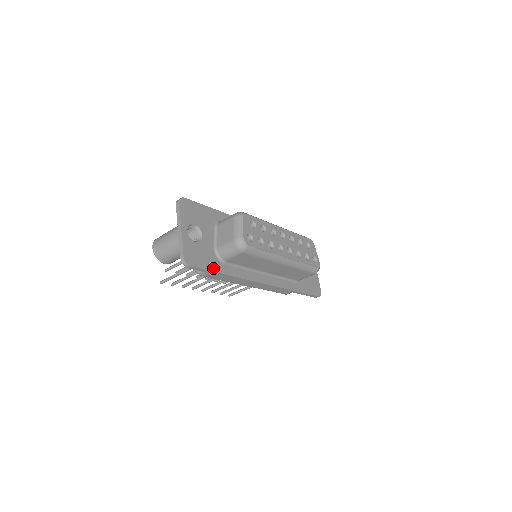
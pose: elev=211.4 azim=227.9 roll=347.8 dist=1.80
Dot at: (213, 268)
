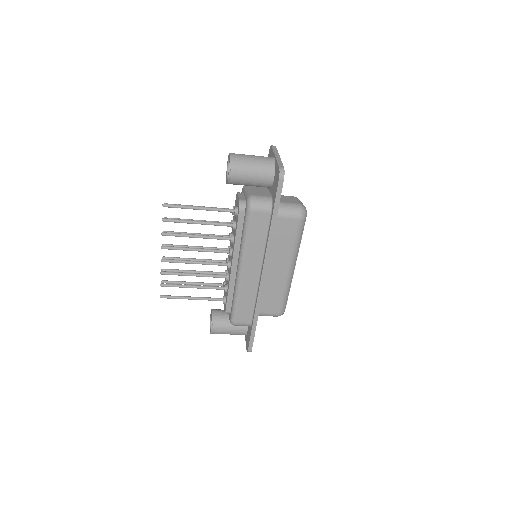
Dot at: (278, 206)
